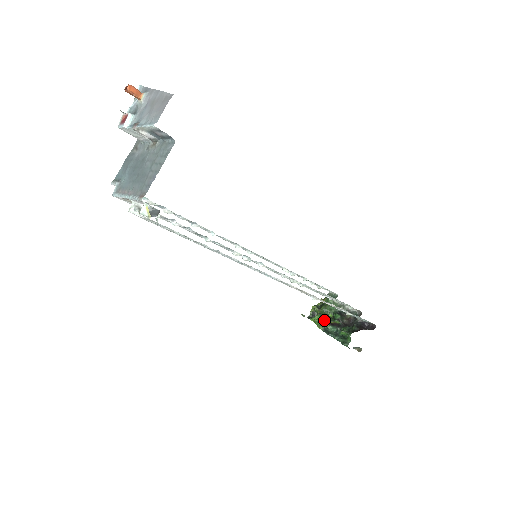
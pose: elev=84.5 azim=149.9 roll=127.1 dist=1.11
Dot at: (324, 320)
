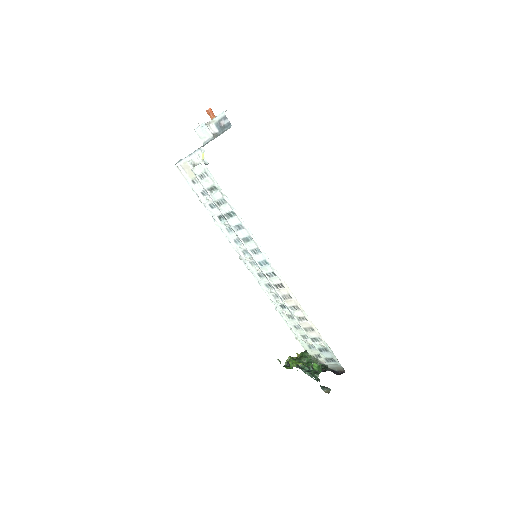
Dot at: occluded
